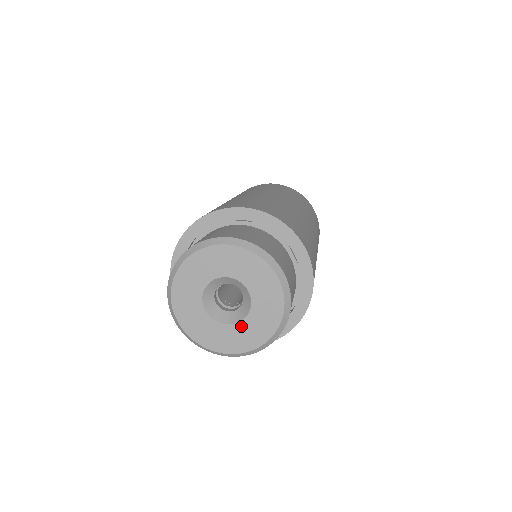
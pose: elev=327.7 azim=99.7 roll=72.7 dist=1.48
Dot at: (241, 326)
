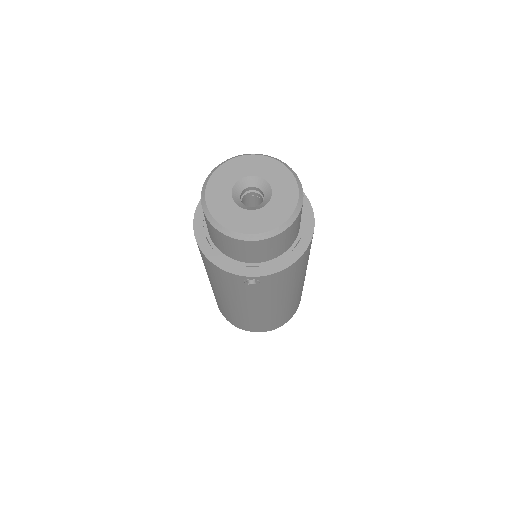
Dot at: (264, 210)
